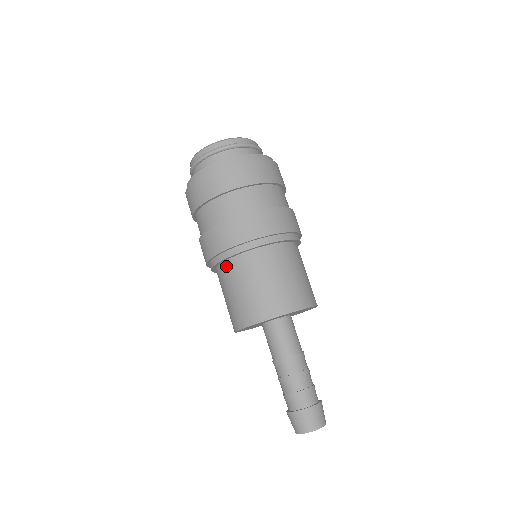
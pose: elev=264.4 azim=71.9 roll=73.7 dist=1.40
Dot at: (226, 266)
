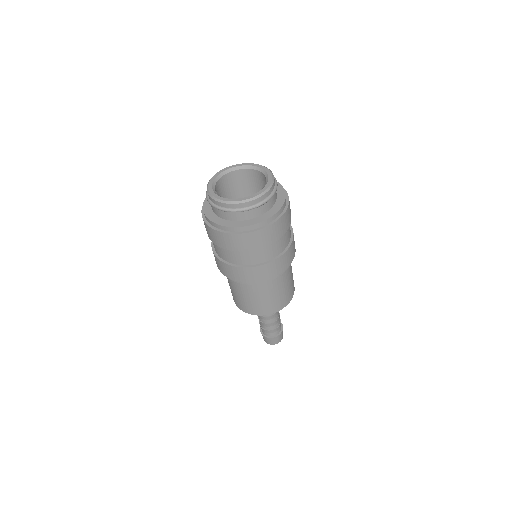
Dot at: occluded
